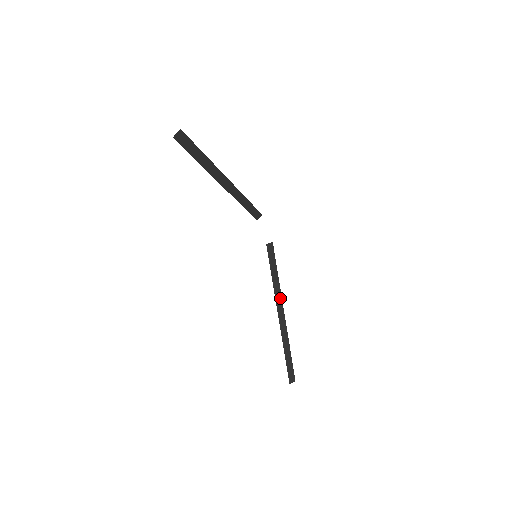
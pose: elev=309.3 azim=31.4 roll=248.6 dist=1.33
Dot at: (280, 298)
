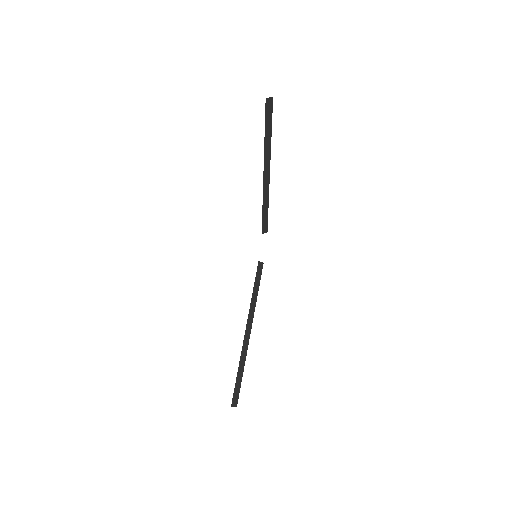
Dot at: (252, 315)
